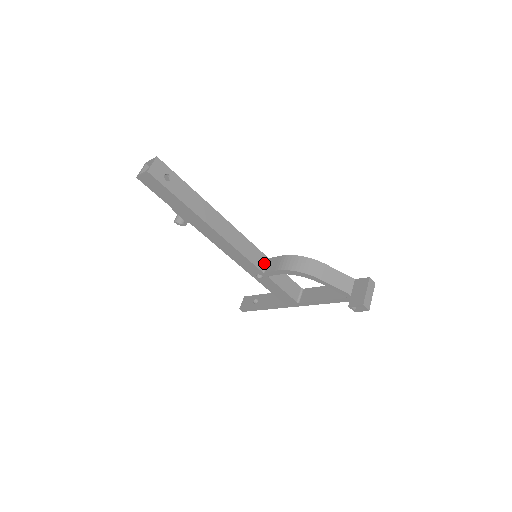
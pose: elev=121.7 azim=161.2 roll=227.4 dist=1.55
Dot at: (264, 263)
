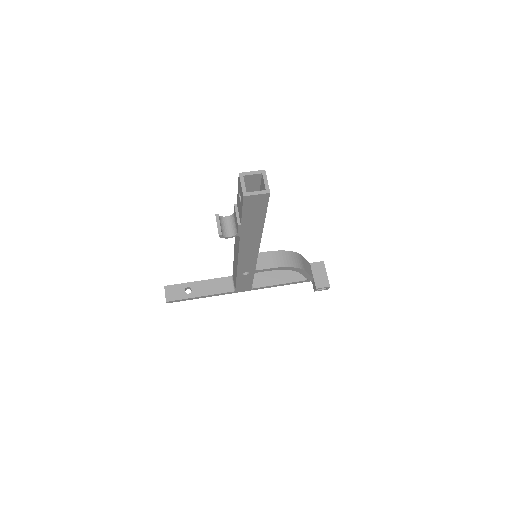
Dot at: occluded
